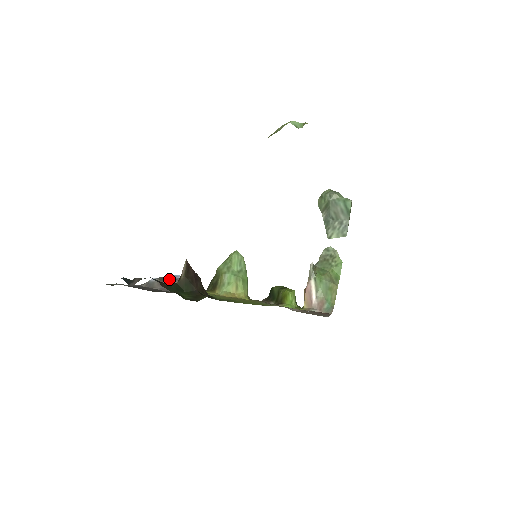
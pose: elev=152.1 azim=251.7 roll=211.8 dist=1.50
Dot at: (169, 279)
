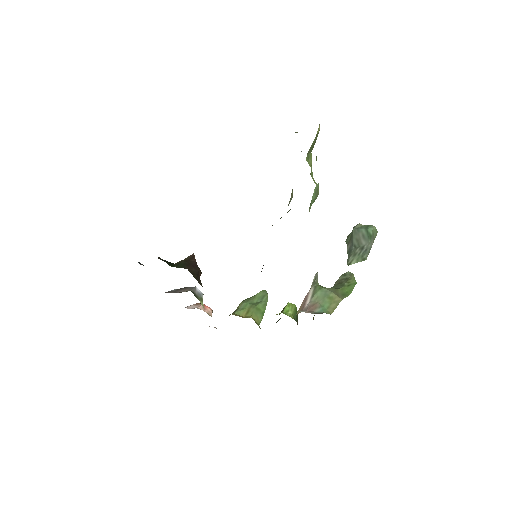
Dot at: (185, 288)
